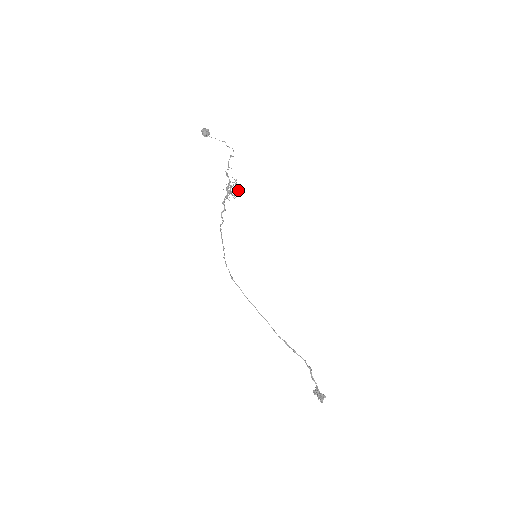
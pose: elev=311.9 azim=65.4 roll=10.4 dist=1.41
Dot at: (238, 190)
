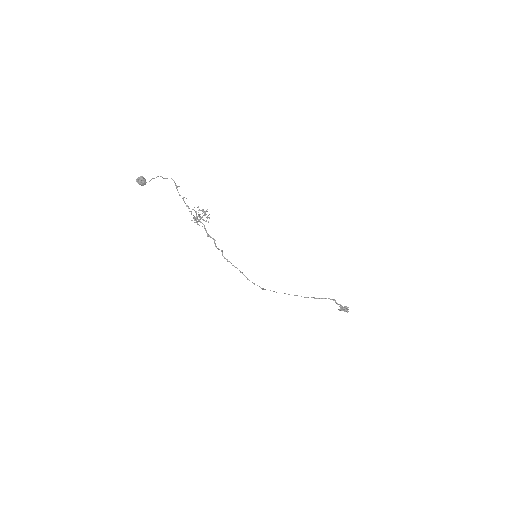
Dot at: occluded
